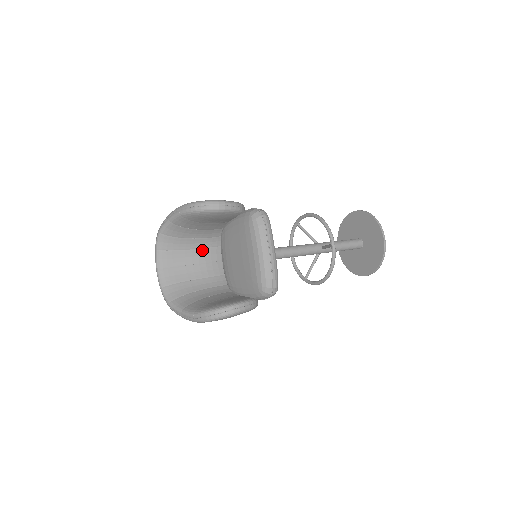
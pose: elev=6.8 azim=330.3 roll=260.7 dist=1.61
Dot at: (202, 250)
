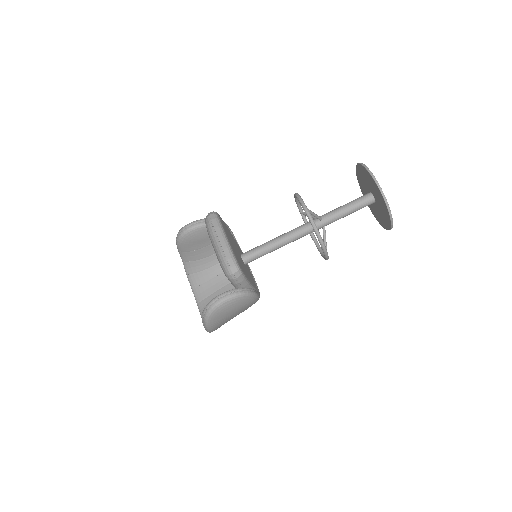
Dot at: (223, 274)
